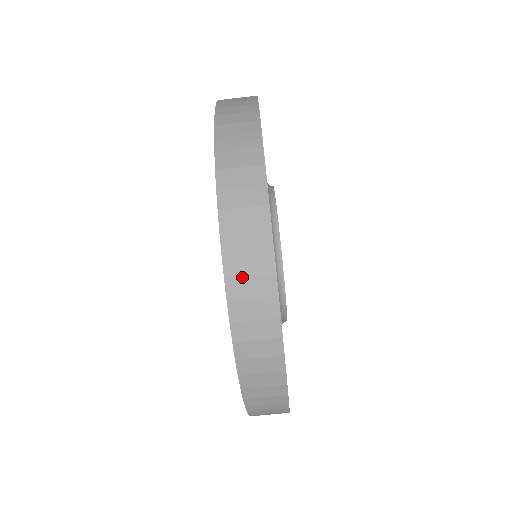
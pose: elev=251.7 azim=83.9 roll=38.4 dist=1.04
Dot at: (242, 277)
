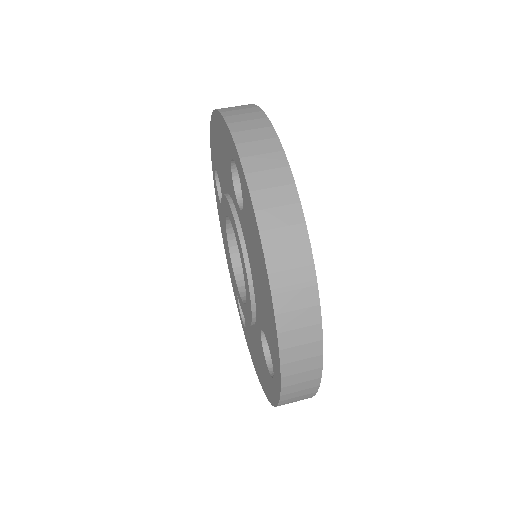
Dot at: (245, 130)
